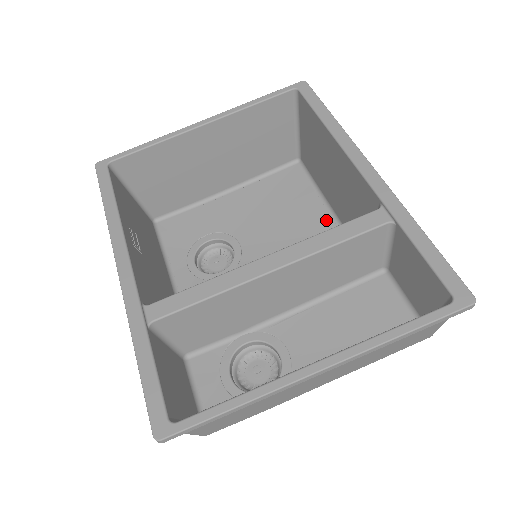
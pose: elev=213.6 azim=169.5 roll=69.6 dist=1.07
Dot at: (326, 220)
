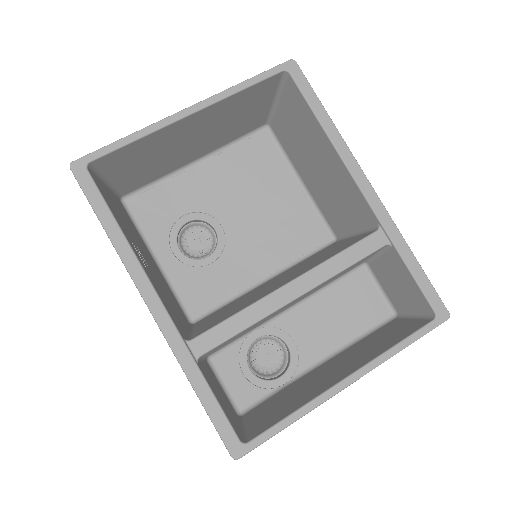
Dot at: (301, 199)
